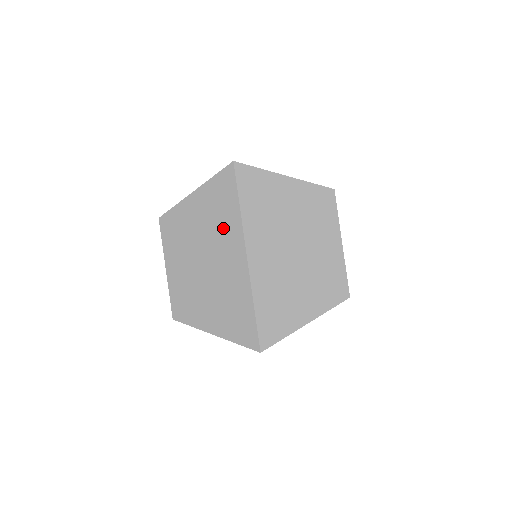
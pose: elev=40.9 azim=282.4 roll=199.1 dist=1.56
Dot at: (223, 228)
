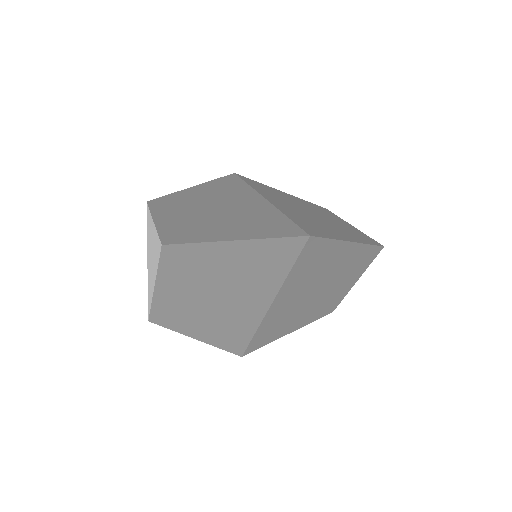
Dot at: (255, 282)
